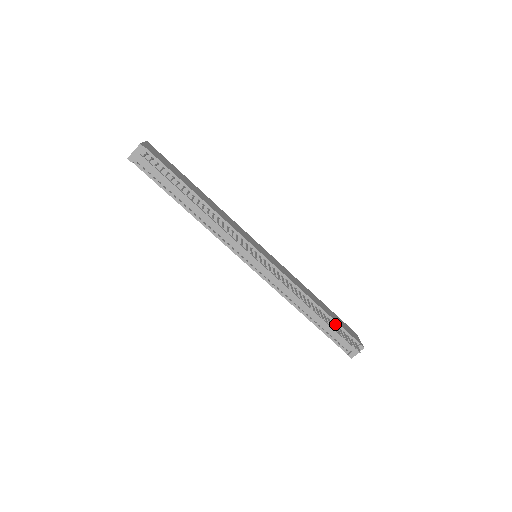
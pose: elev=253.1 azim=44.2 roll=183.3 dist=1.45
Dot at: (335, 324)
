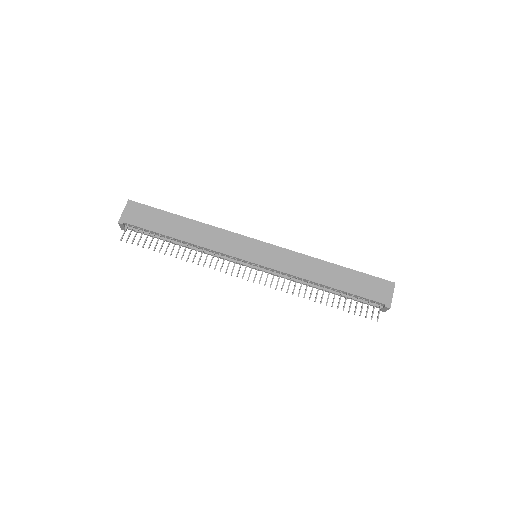
Dot at: (352, 294)
